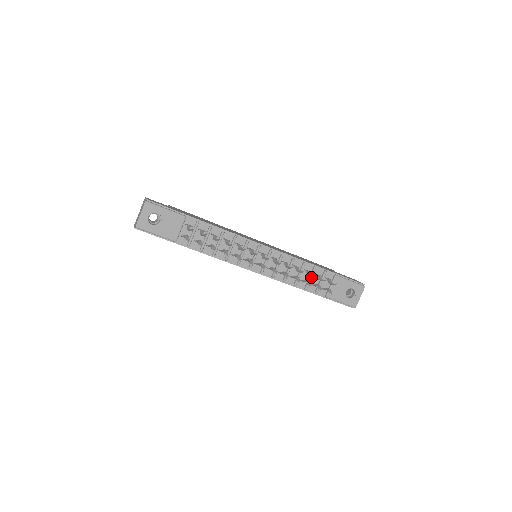
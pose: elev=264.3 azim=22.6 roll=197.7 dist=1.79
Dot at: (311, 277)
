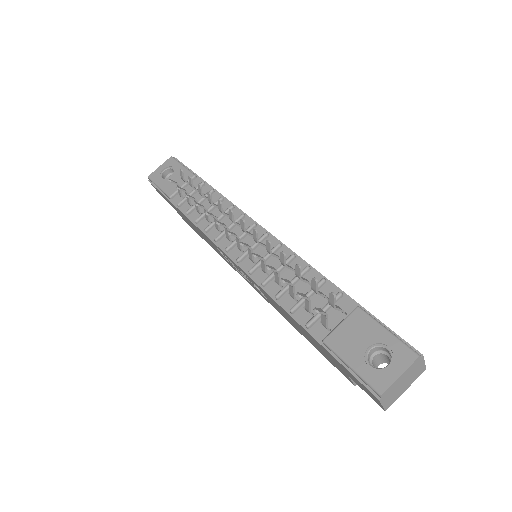
Dot at: (309, 292)
